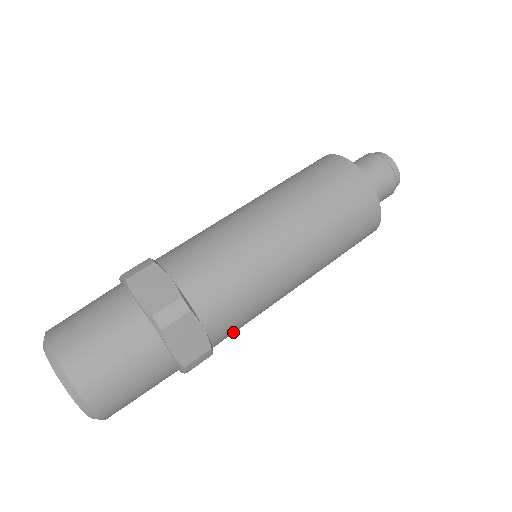
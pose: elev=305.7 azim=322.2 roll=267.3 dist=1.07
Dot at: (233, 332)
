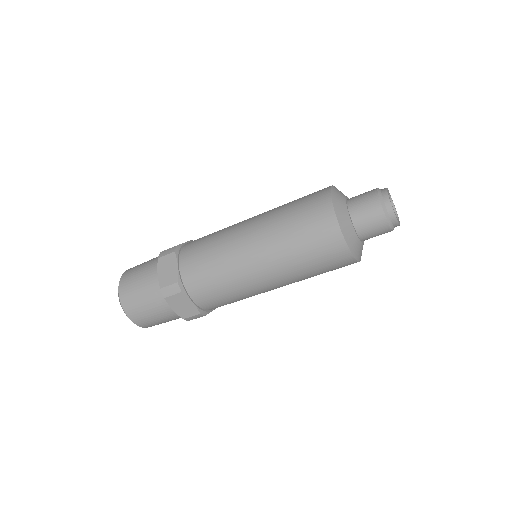
Dot at: (204, 288)
